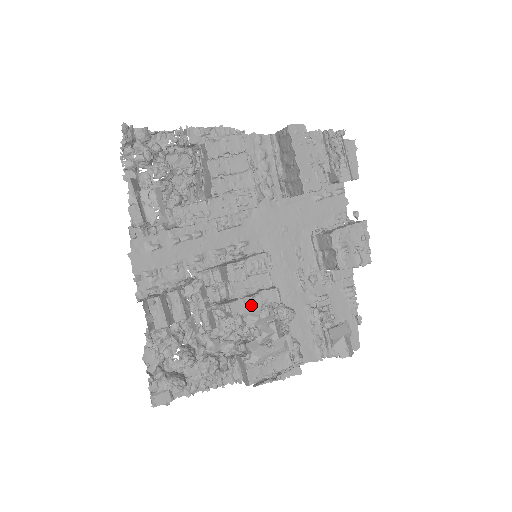
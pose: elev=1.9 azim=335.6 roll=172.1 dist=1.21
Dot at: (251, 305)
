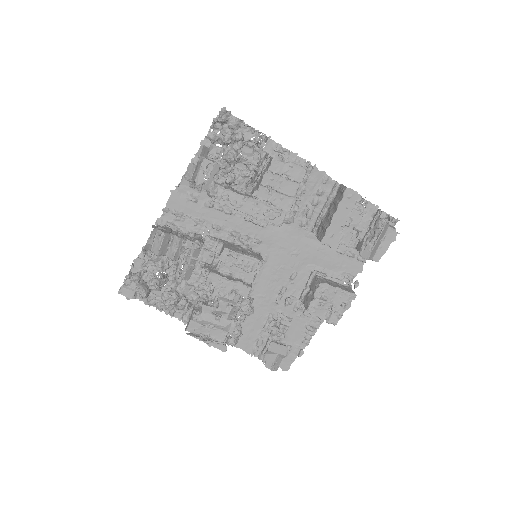
Dot at: (224, 284)
